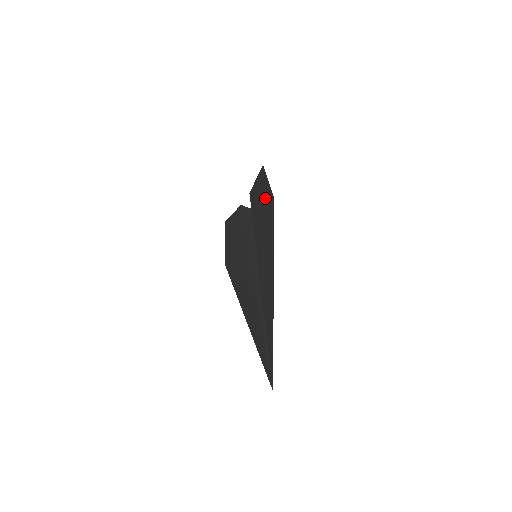
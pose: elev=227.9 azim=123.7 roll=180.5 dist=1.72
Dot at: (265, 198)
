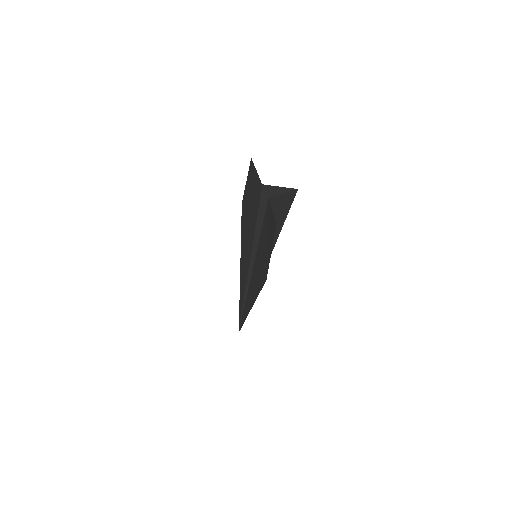
Dot at: (266, 256)
